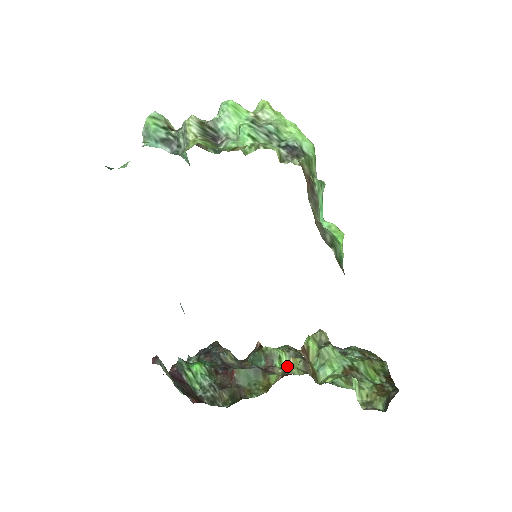
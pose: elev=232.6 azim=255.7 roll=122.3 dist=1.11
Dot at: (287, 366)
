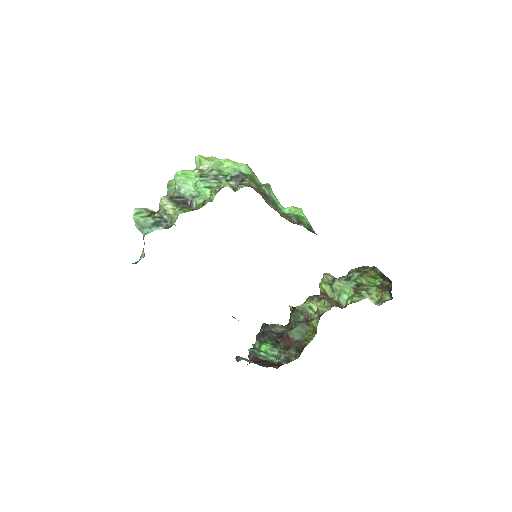
Dot at: (318, 310)
